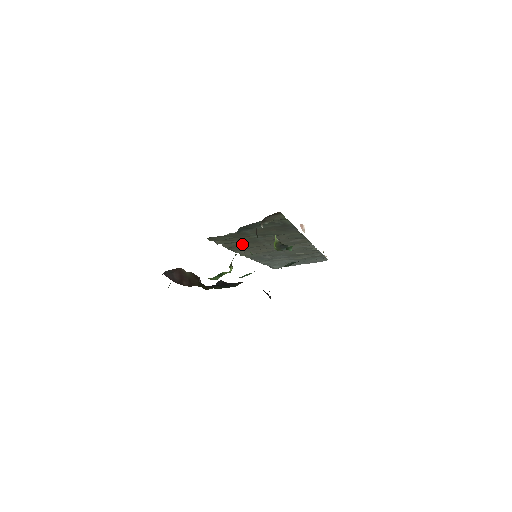
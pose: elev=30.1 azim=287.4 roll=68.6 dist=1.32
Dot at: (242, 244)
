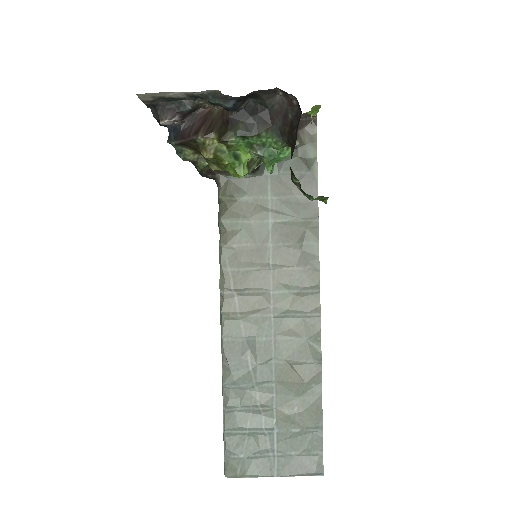
Dot at: (244, 242)
